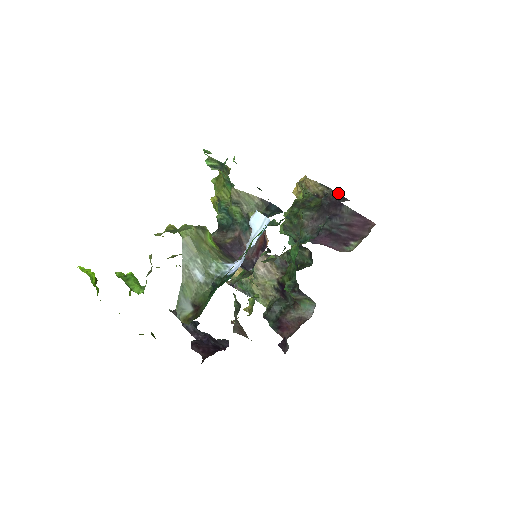
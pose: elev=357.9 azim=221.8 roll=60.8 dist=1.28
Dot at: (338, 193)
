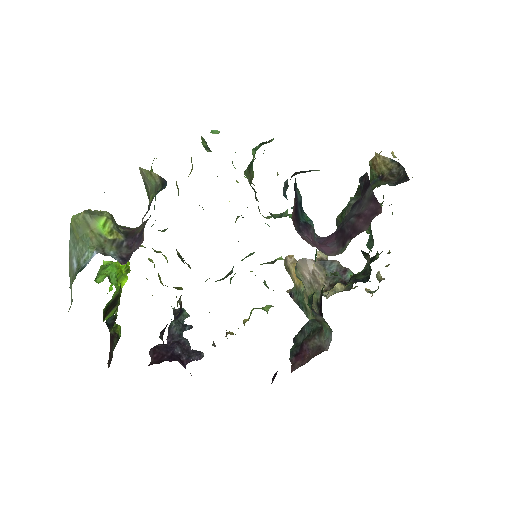
Dot at: (405, 171)
